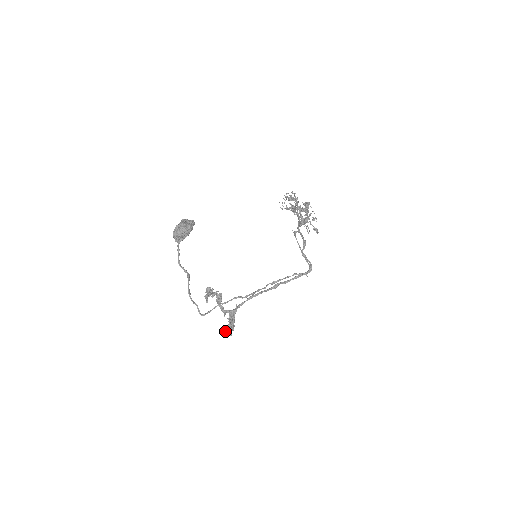
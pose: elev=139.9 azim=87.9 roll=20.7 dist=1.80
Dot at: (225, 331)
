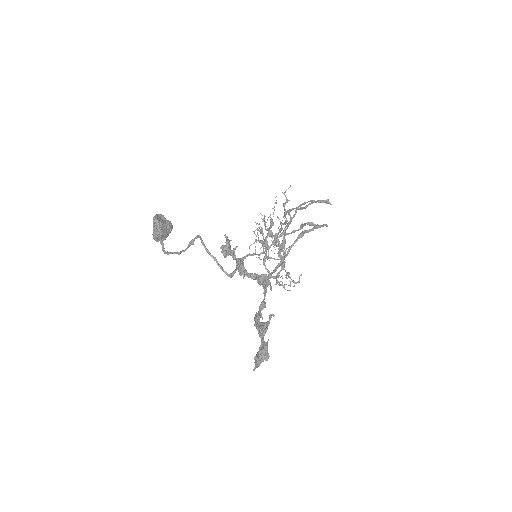
Dot at: (255, 362)
